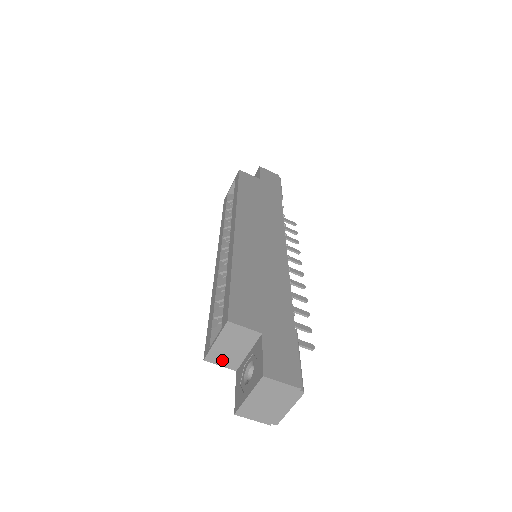
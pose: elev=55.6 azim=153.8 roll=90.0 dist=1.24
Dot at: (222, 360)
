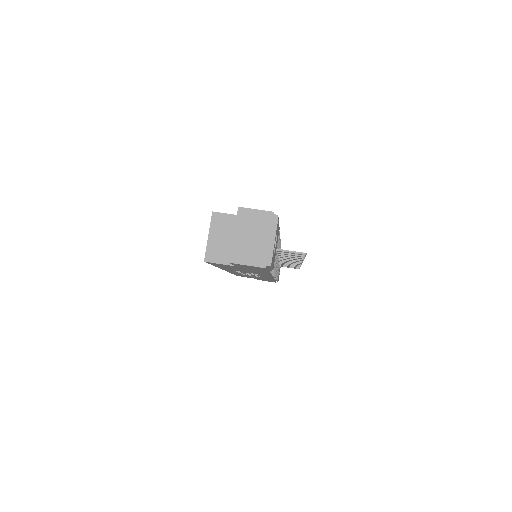
Dot at: (219, 256)
